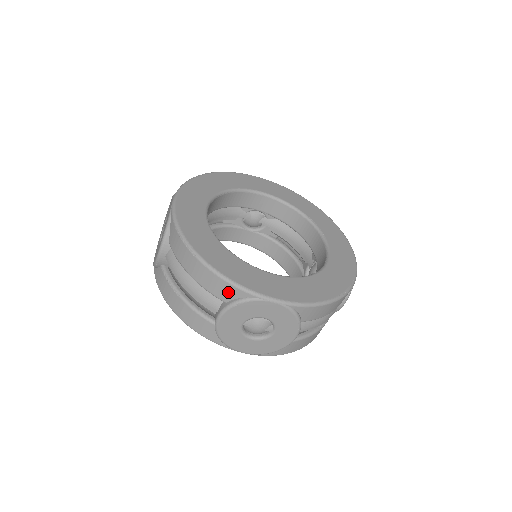
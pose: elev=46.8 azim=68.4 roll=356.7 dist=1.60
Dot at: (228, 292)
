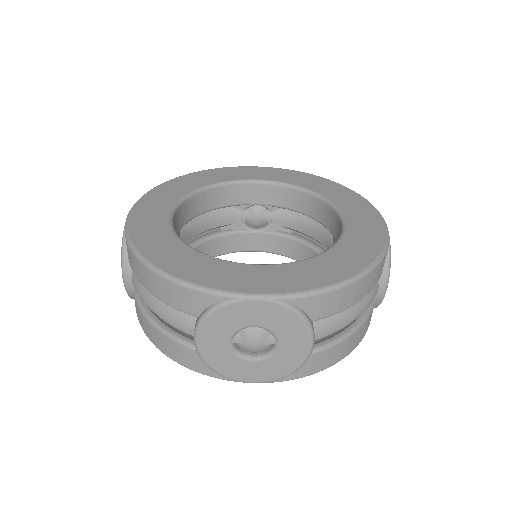
Dot at: (194, 301)
